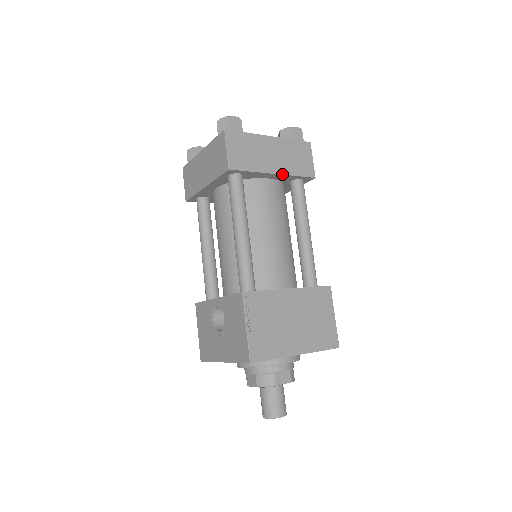
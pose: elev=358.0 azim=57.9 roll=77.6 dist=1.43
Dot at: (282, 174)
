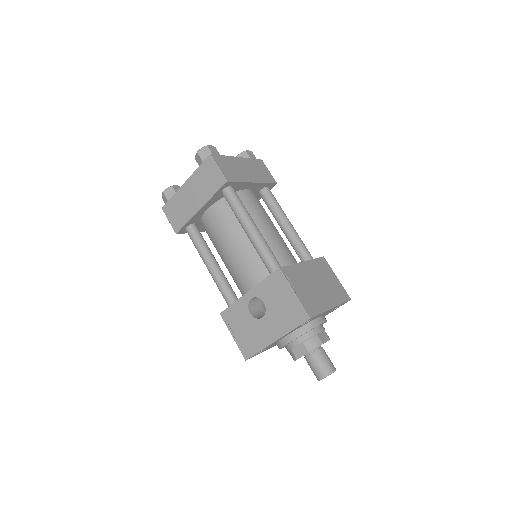
Dot at: (258, 182)
